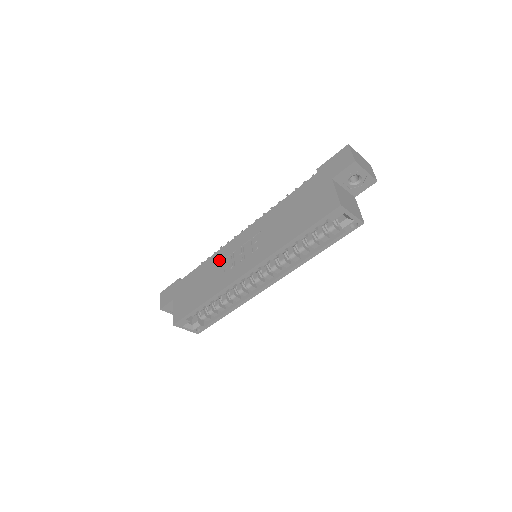
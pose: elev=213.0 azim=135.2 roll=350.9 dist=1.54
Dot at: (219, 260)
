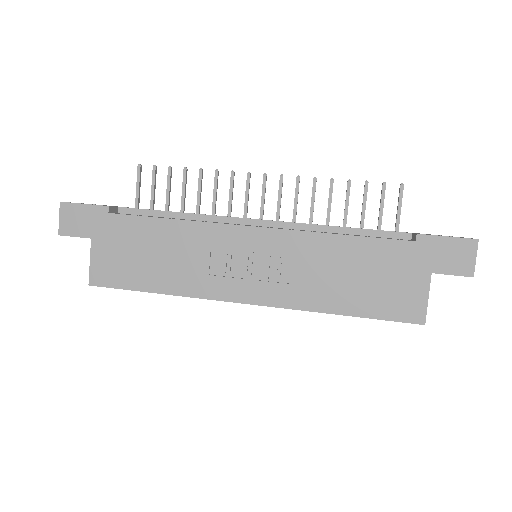
Dot at: (202, 242)
